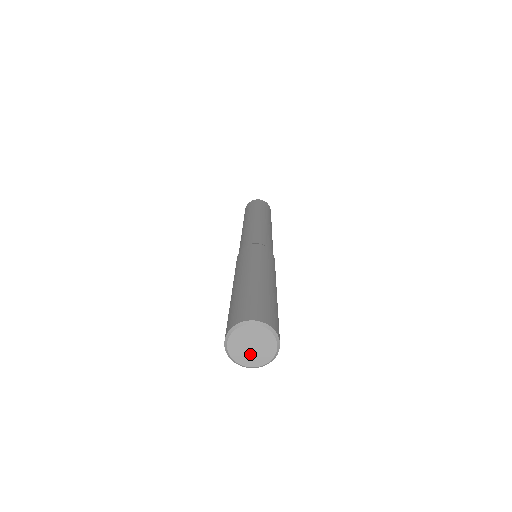
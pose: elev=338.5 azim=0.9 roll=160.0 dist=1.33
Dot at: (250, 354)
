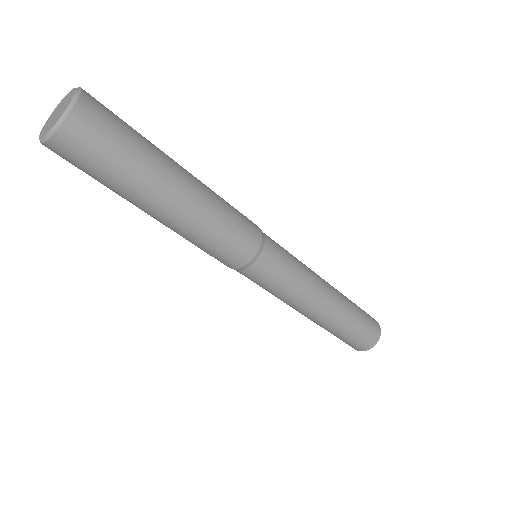
Dot at: (58, 115)
